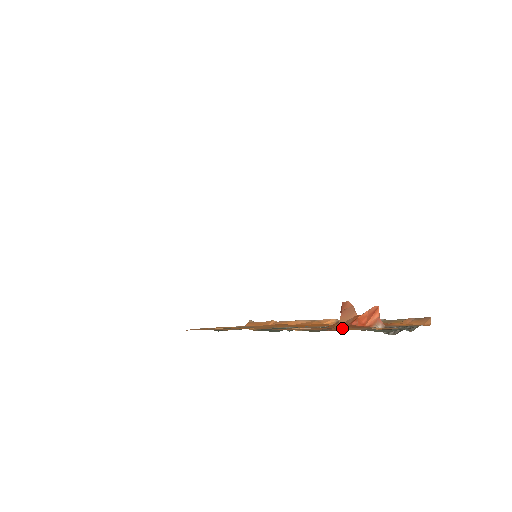
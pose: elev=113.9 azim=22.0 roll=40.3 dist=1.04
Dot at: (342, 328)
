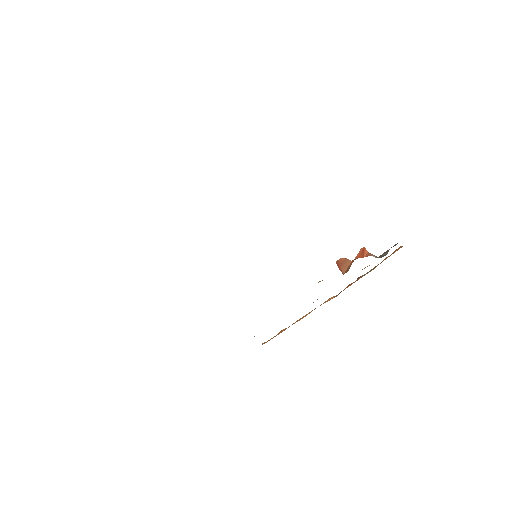
Dot at: occluded
